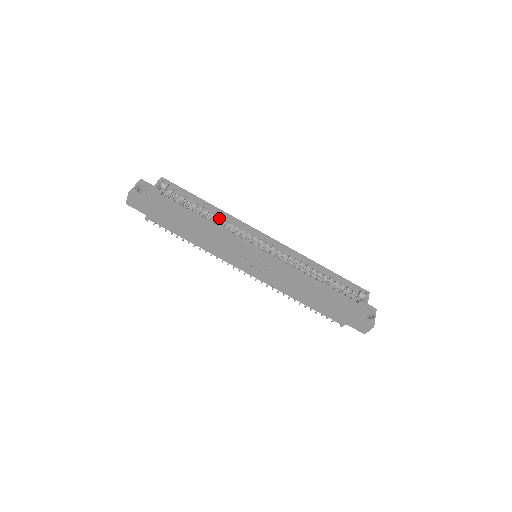
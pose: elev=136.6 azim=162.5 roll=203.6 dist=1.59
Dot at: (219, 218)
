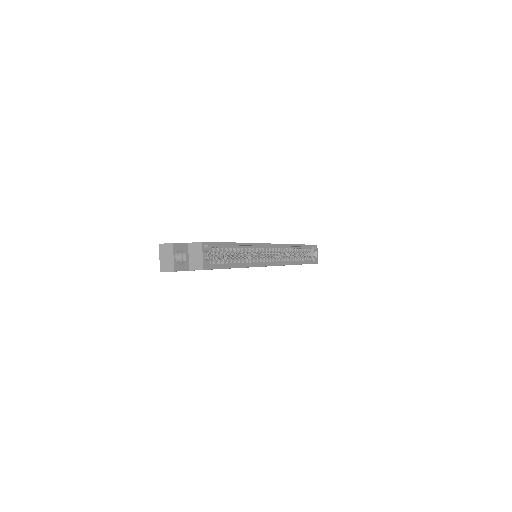
Dot at: (244, 252)
